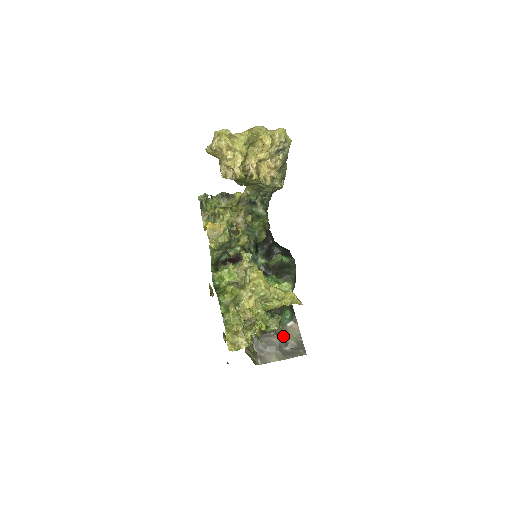
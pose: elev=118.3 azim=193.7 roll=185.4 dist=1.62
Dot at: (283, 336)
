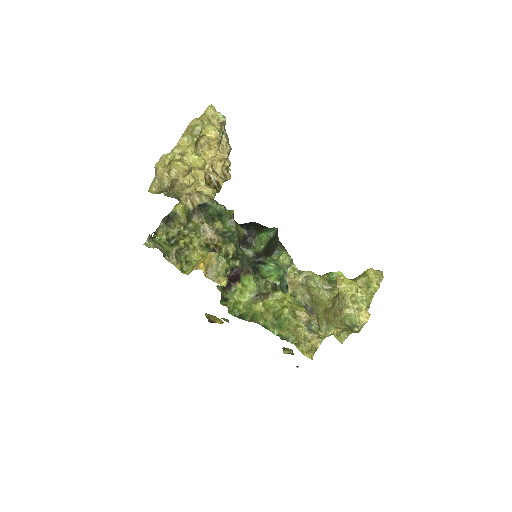
Dot at: occluded
